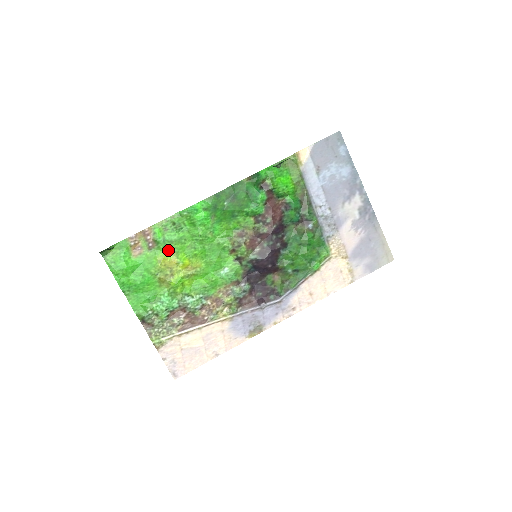
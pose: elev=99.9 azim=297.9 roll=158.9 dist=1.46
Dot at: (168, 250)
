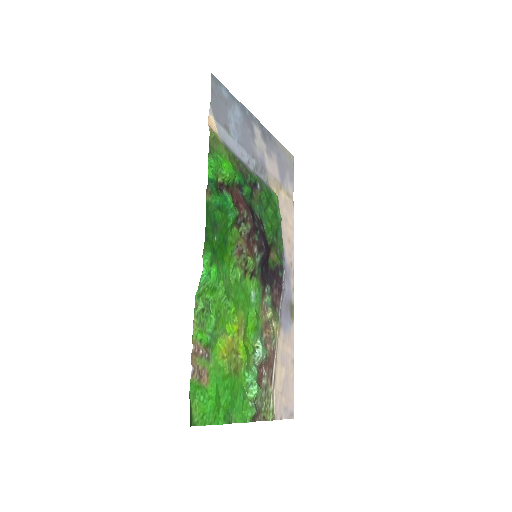
Dot at: (217, 339)
